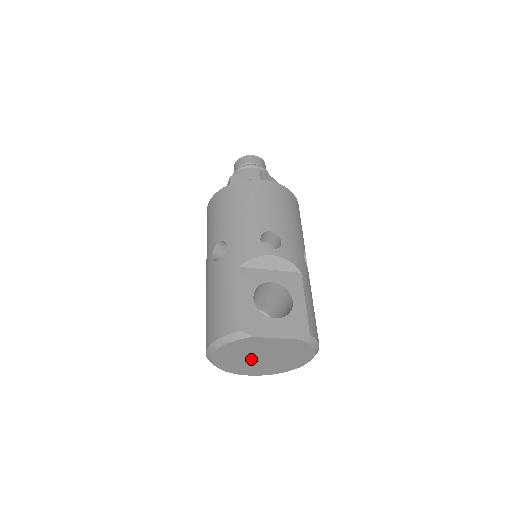
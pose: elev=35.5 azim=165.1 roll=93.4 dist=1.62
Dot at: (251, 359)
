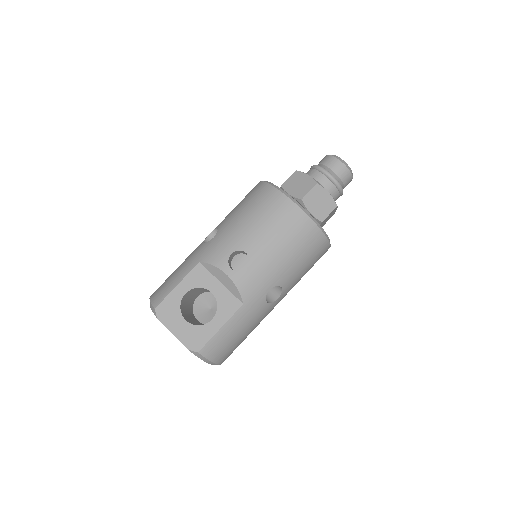
Dot at: occluded
